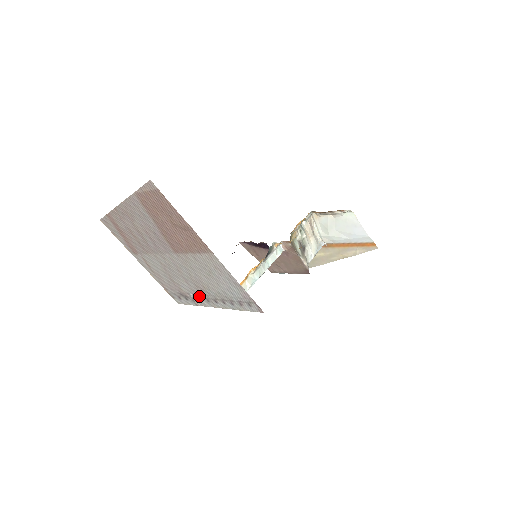
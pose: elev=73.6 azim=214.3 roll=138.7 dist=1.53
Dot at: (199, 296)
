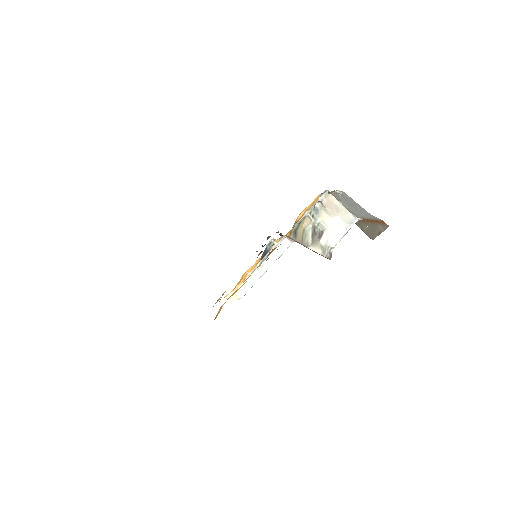
Dot at: occluded
